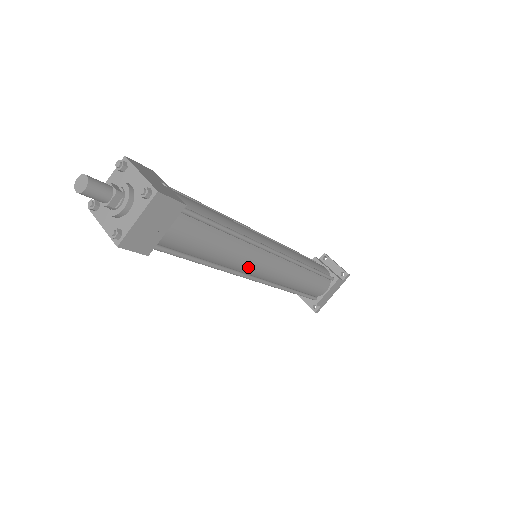
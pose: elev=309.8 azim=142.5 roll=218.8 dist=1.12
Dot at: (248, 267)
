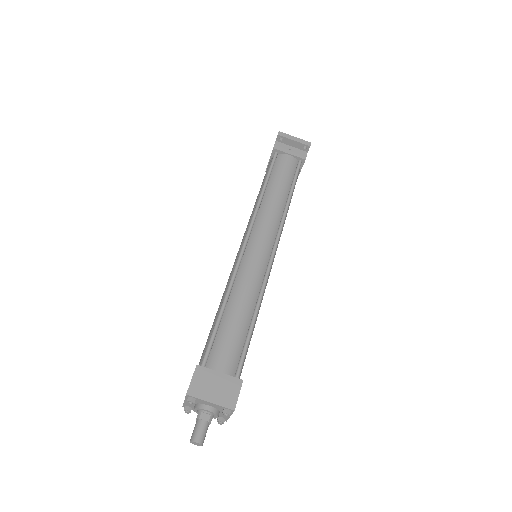
Dot at: occluded
